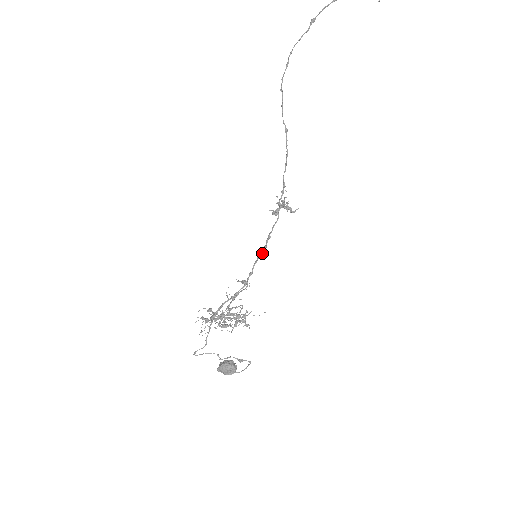
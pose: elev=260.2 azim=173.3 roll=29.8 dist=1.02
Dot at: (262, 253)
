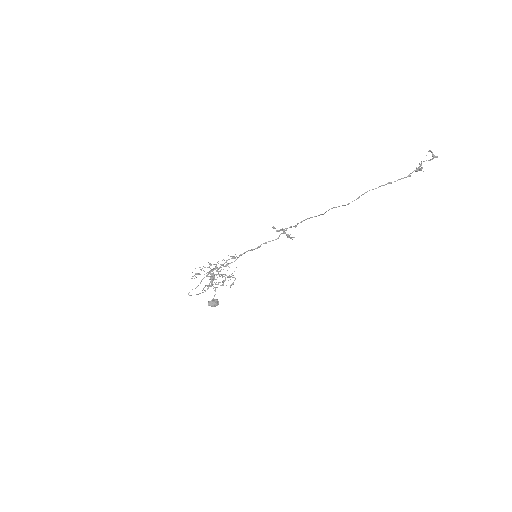
Dot at: occluded
